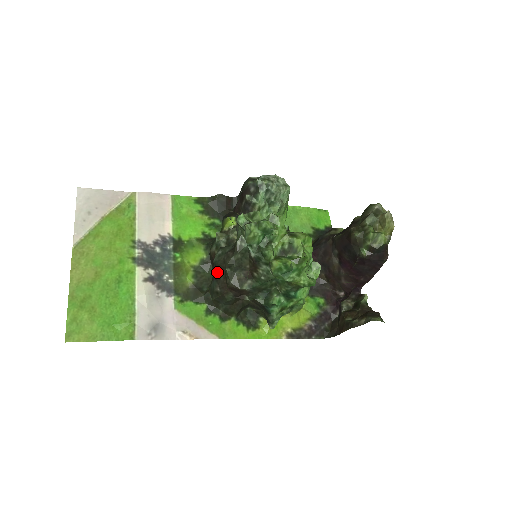
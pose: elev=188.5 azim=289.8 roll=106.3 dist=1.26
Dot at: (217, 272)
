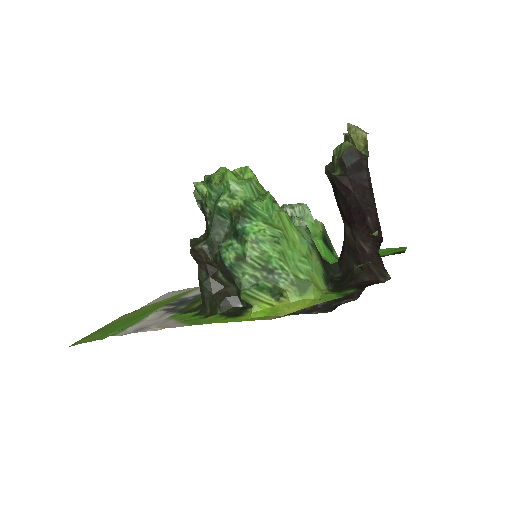
Dot at: occluded
